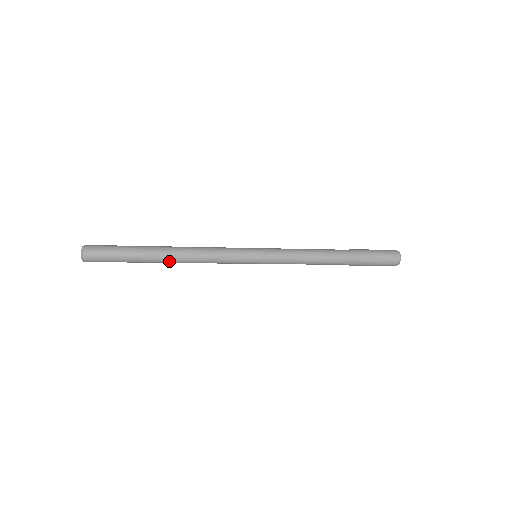
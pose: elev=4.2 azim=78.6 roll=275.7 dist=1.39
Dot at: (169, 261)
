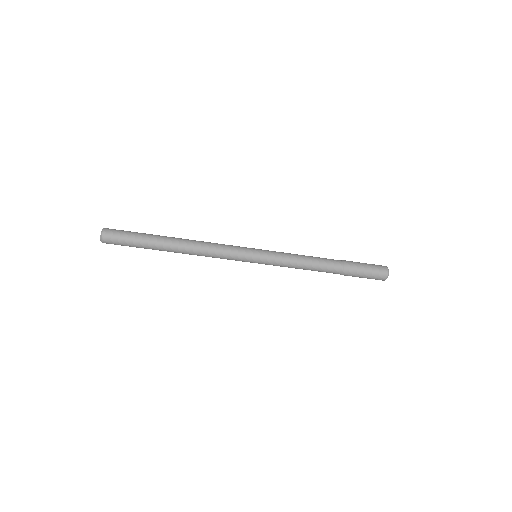
Dot at: (177, 250)
